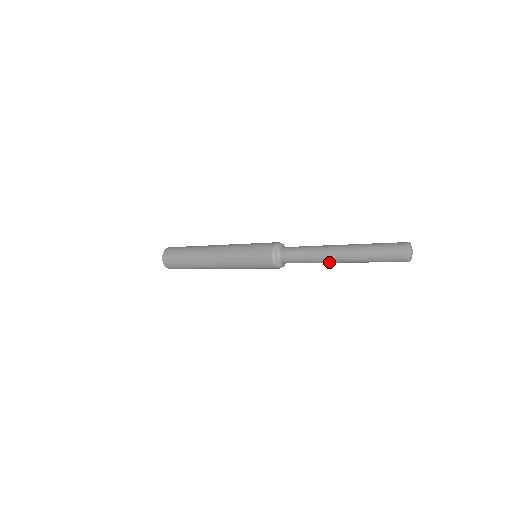
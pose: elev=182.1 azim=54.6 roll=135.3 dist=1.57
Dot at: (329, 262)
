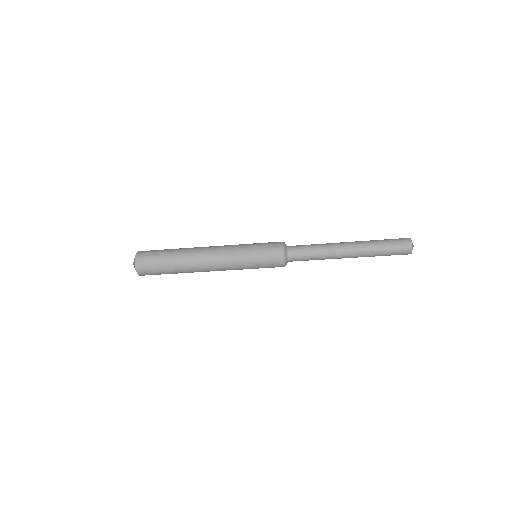
Dot at: (338, 258)
